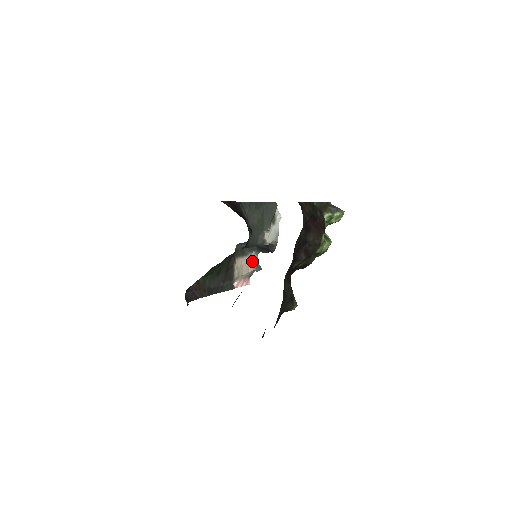
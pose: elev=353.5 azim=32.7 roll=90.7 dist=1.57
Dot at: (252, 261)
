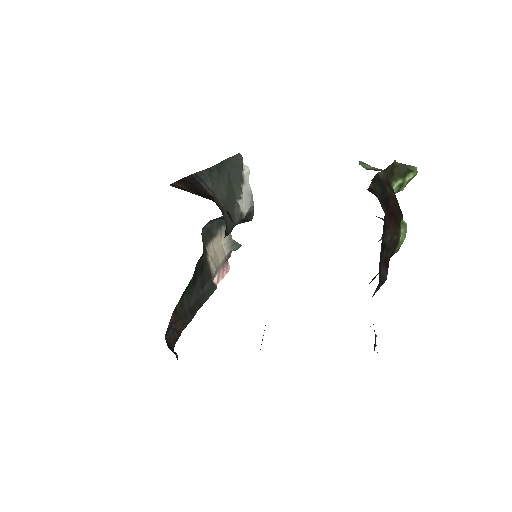
Dot at: (225, 240)
